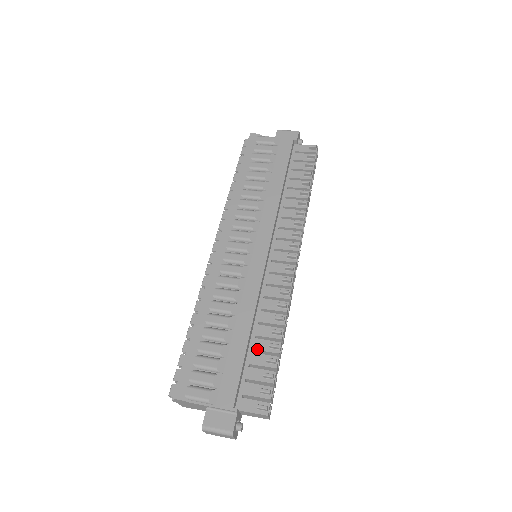
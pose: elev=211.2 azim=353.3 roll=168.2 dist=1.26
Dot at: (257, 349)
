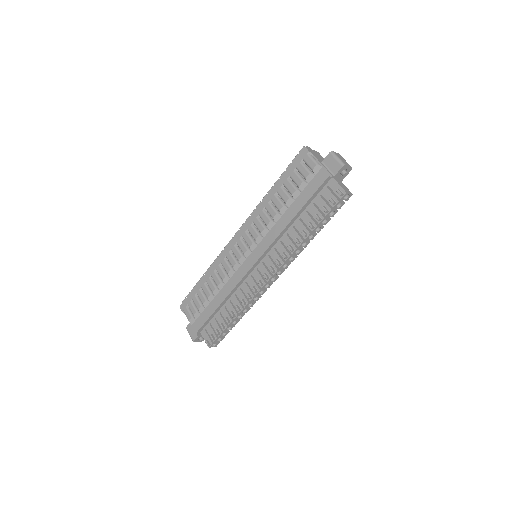
Dot at: (222, 314)
